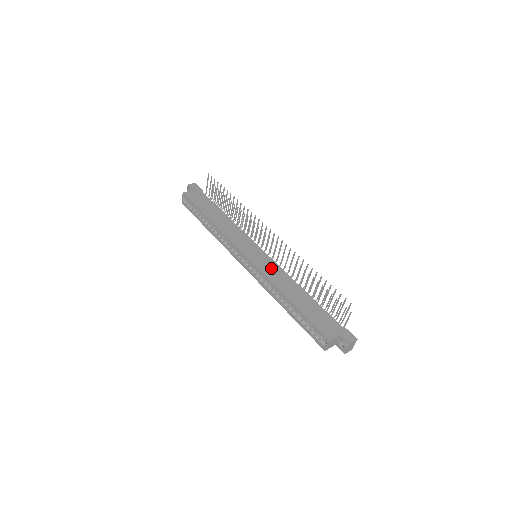
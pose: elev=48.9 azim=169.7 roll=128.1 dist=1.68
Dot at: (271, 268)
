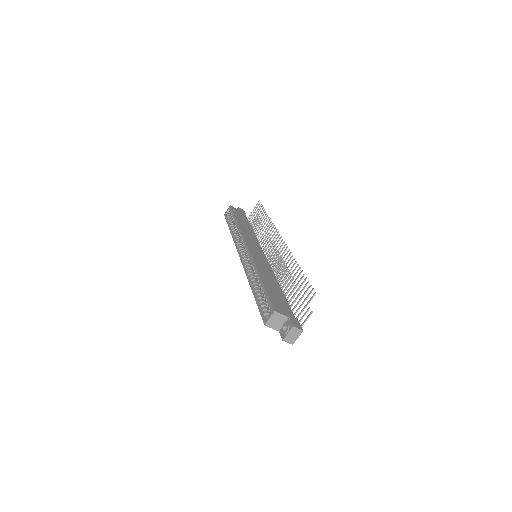
Dot at: (262, 262)
